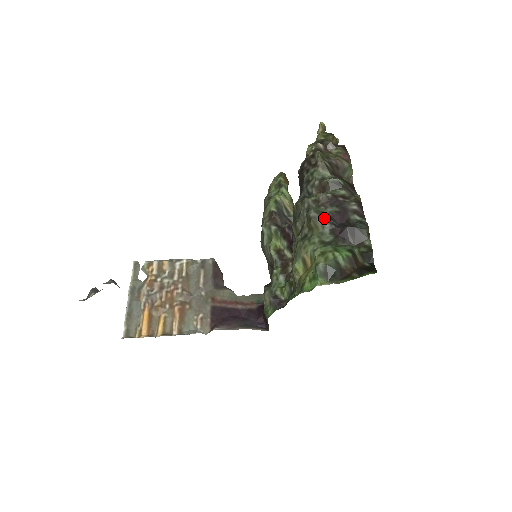
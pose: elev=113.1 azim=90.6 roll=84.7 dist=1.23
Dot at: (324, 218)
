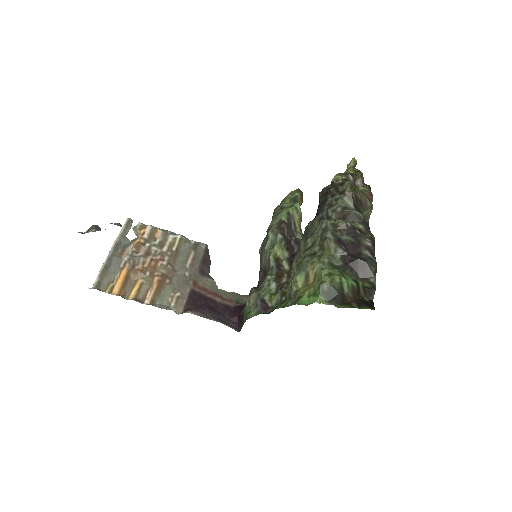
Dot at: (339, 243)
